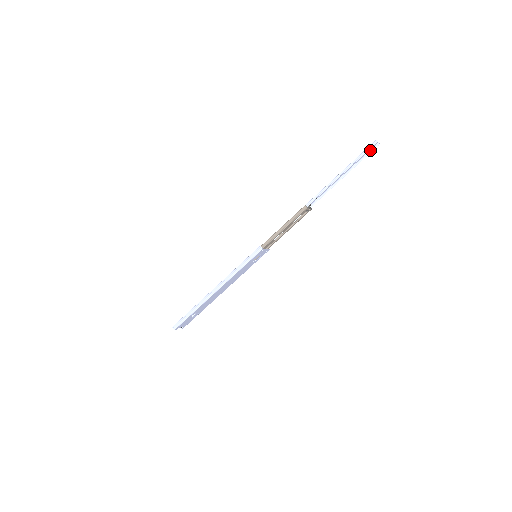
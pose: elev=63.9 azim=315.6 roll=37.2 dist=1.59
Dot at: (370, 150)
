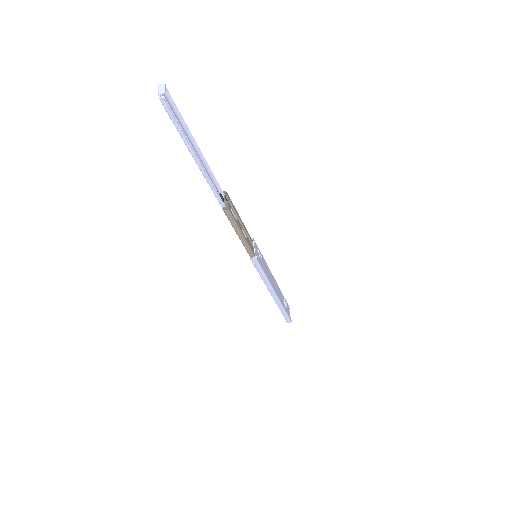
Dot at: (168, 101)
